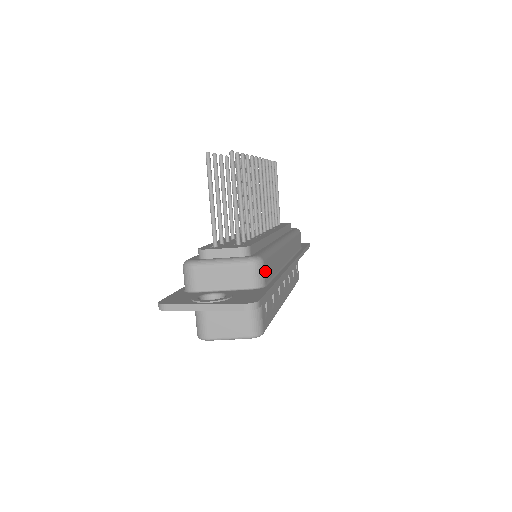
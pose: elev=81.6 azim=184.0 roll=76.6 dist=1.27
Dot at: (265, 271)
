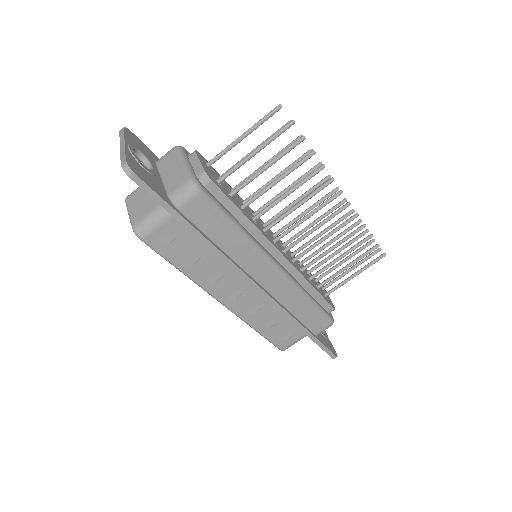
Dot at: (193, 204)
